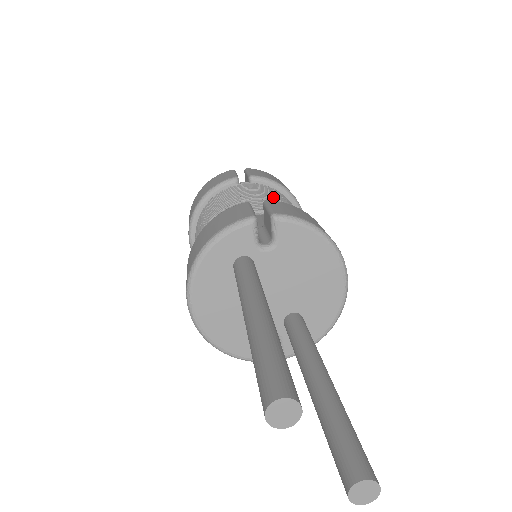
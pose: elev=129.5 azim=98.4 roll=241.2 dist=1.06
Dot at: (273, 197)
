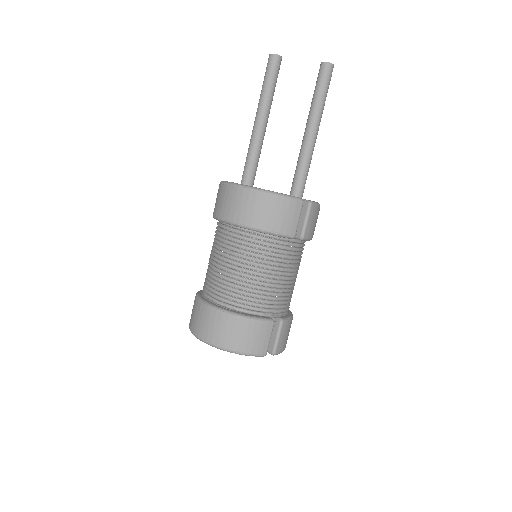
Dot at: occluded
